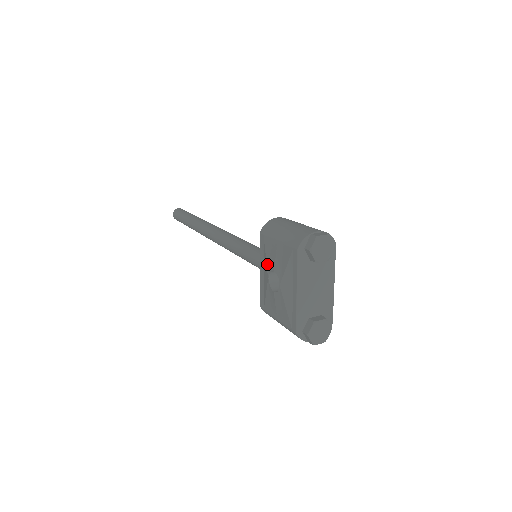
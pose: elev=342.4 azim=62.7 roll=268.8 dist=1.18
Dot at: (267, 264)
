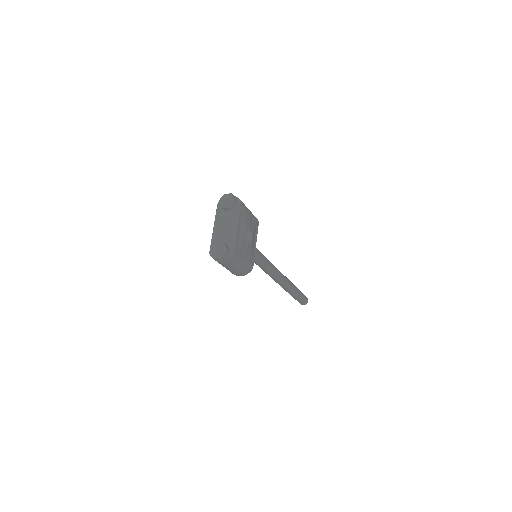
Dot at: occluded
